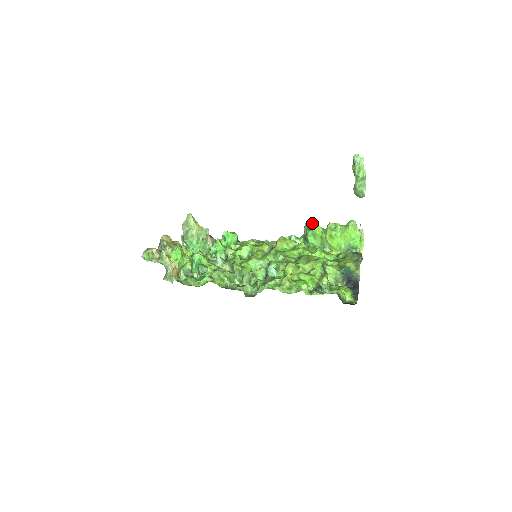
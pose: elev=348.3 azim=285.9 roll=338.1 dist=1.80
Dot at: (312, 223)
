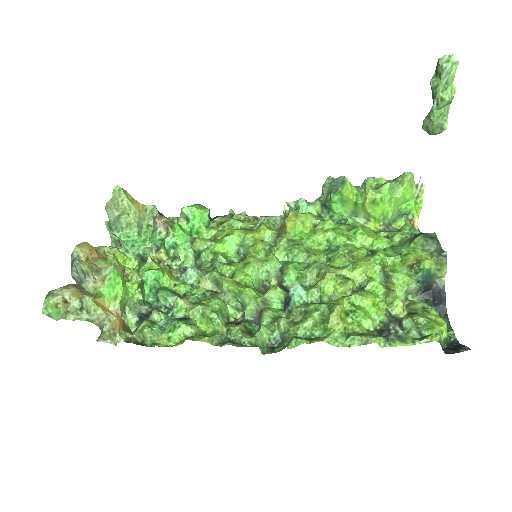
Dot at: (340, 181)
